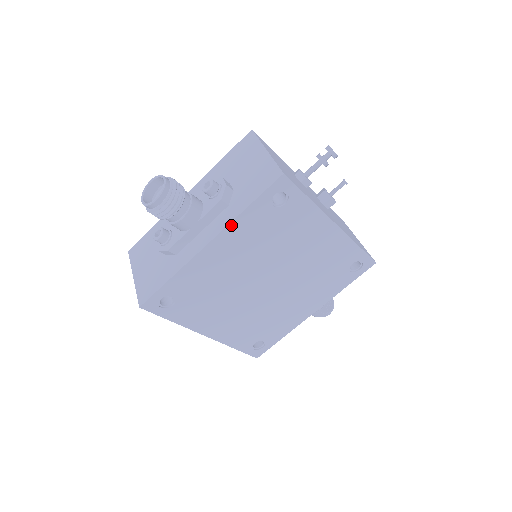
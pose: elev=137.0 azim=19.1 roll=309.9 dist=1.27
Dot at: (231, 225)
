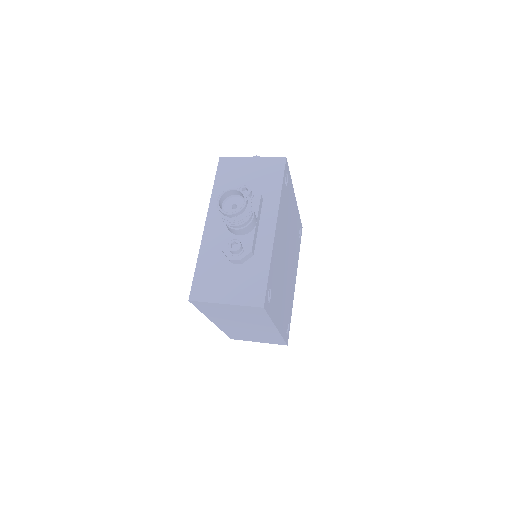
Dot at: (279, 206)
